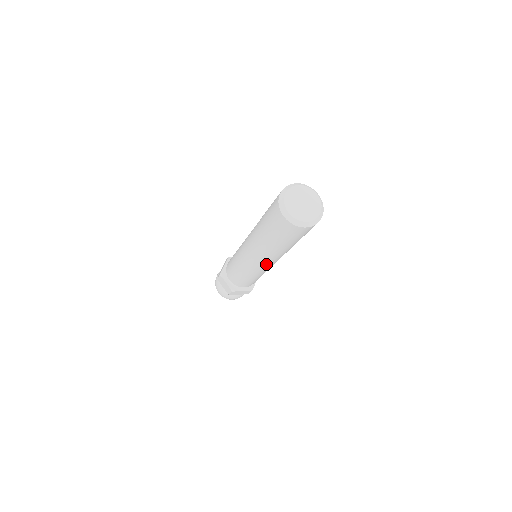
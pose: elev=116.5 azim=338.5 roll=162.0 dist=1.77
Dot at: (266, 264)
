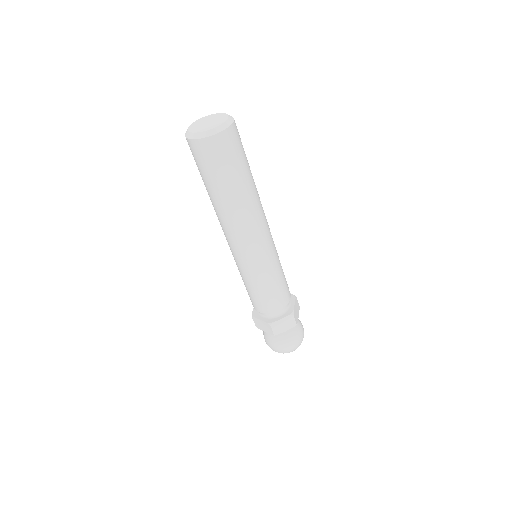
Dot at: (251, 240)
